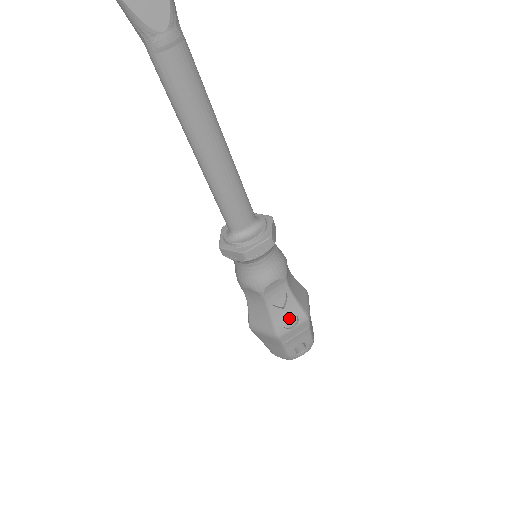
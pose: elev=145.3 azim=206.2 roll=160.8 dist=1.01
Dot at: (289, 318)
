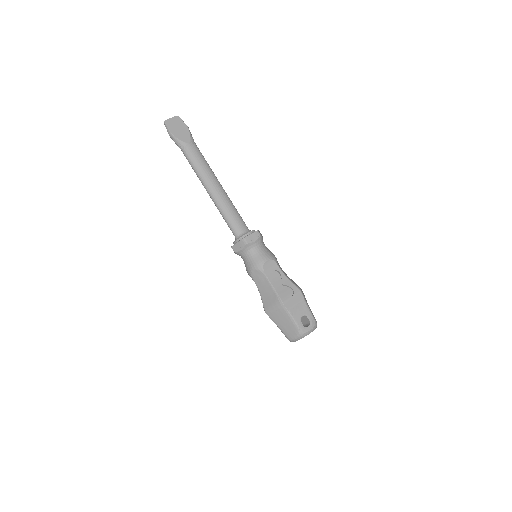
Dot at: (287, 291)
